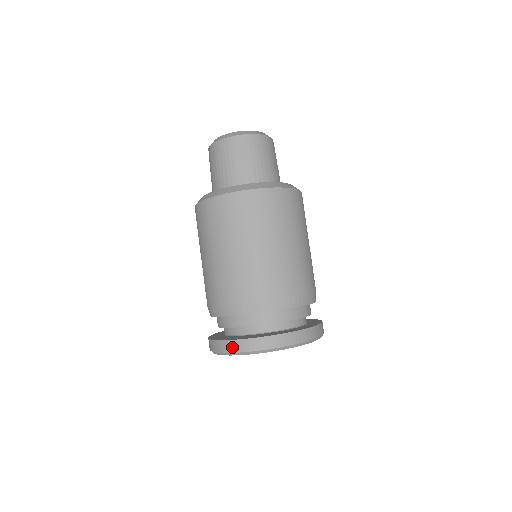
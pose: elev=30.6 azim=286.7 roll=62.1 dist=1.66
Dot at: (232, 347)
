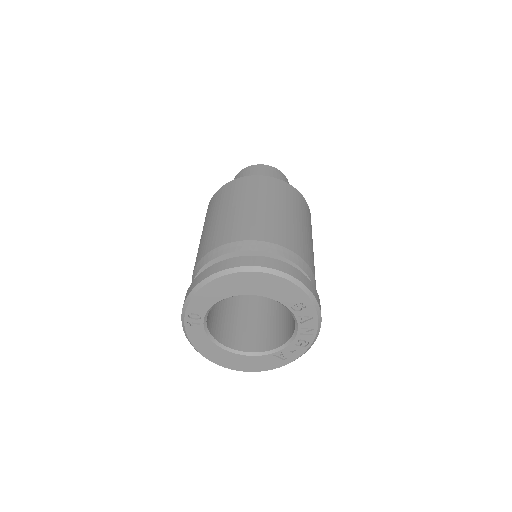
Dot at: (242, 261)
